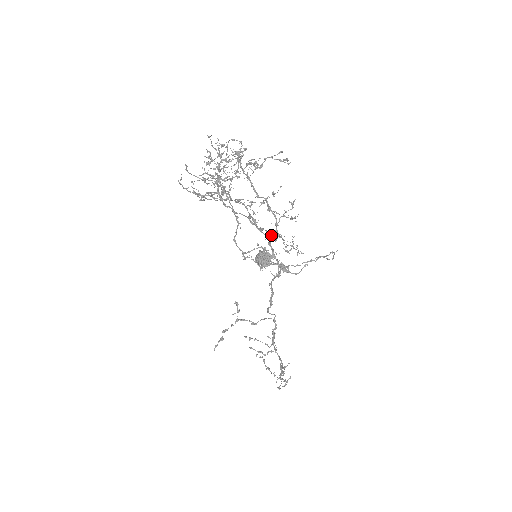
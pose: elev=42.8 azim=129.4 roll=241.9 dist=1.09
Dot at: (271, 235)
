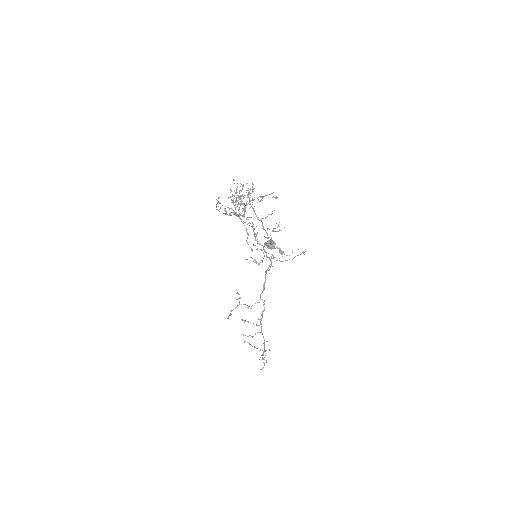
Dot at: (265, 243)
